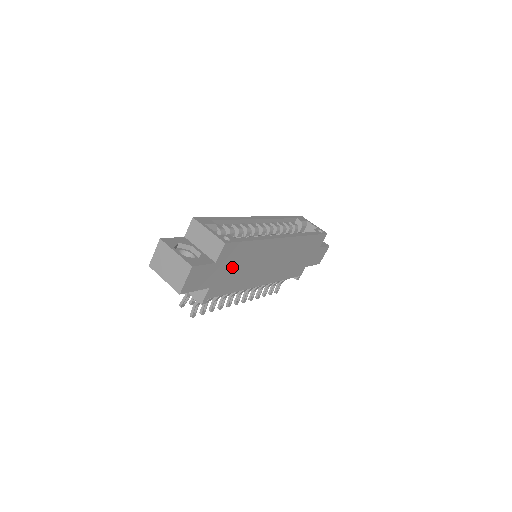
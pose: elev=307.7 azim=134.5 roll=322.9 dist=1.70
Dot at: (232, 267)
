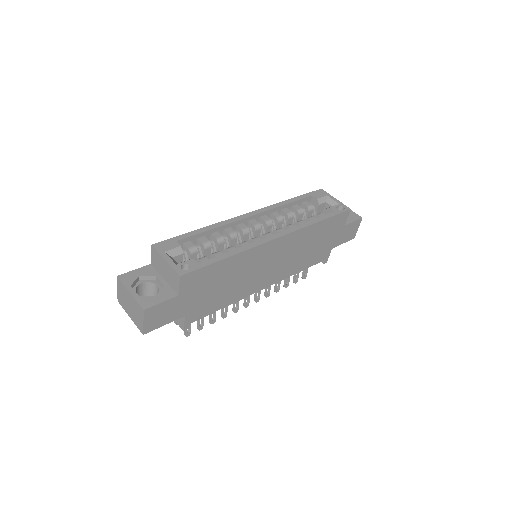
Dot at: (208, 289)
